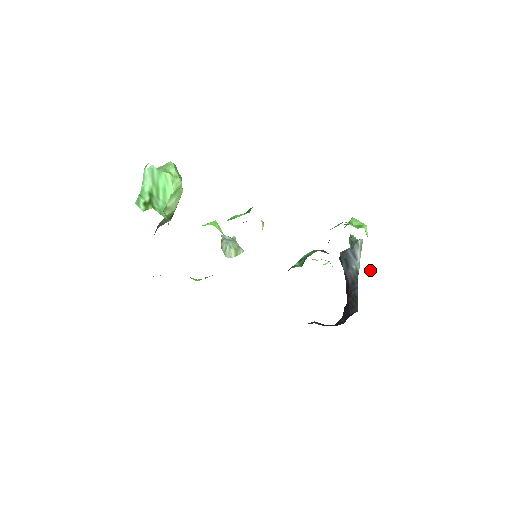
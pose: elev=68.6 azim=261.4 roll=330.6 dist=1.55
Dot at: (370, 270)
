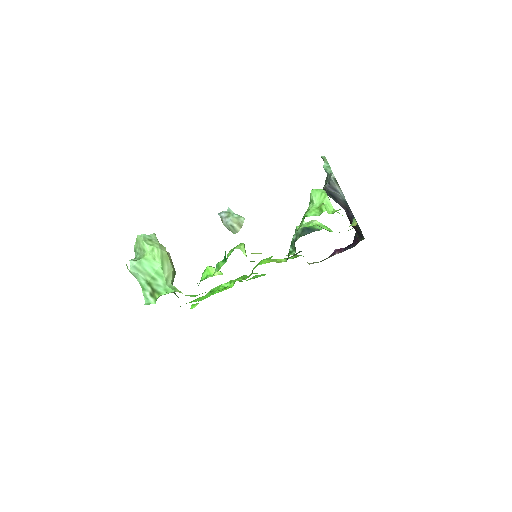
Dot at: (353, 219)
